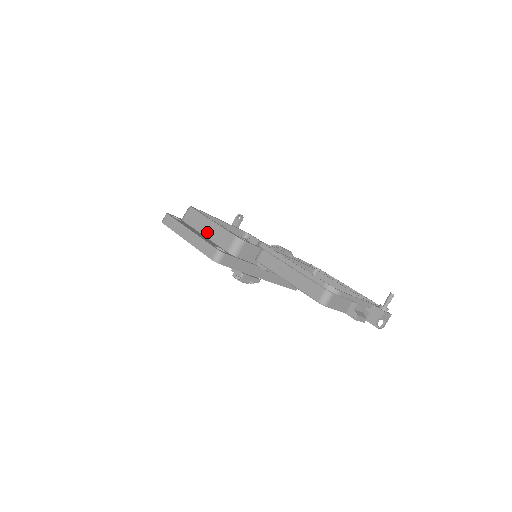
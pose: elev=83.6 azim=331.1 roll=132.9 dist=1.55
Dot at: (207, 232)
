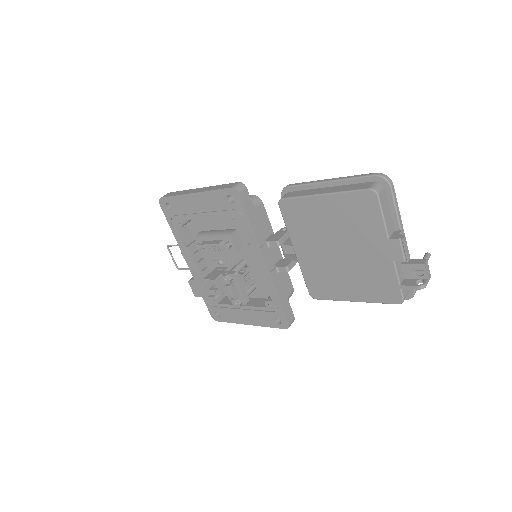
Dot at: occluded
